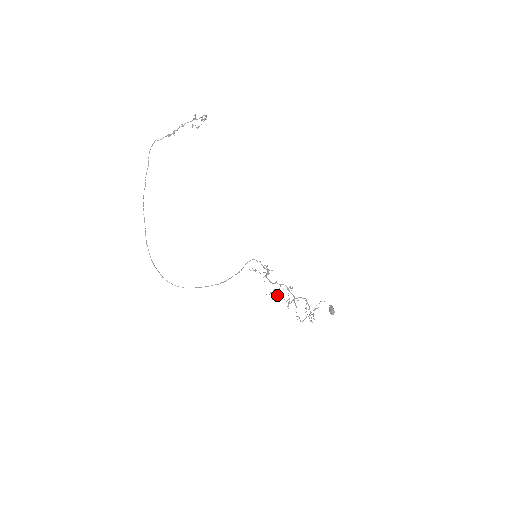
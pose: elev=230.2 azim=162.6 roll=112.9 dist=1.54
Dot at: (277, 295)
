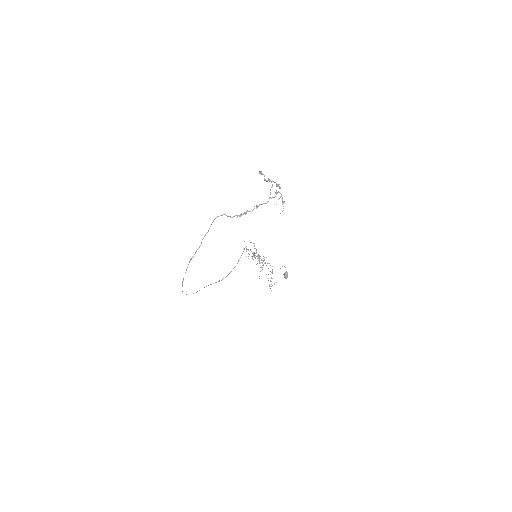
Dot at: occluded
